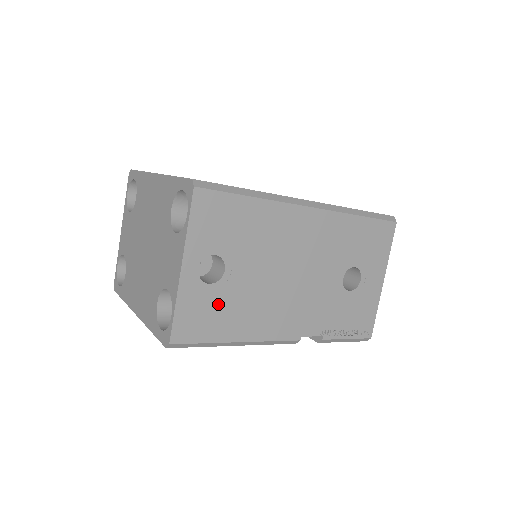
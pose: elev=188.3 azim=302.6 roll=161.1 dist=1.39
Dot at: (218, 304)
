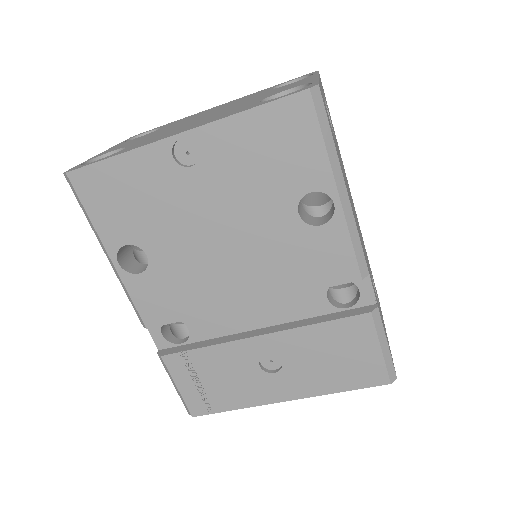
Dot at: (333, 135)
